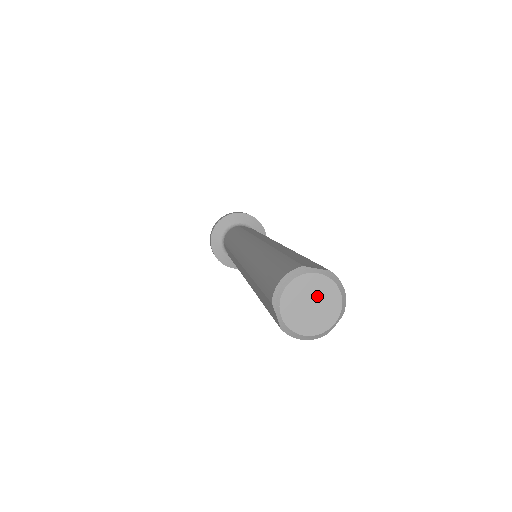
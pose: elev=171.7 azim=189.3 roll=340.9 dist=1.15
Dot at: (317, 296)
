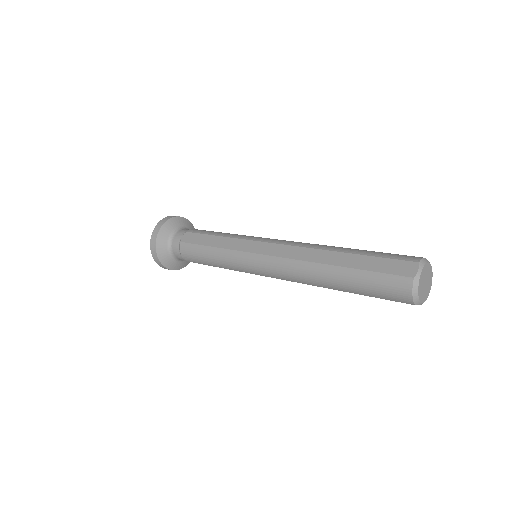
Dot at: (425, 278)
